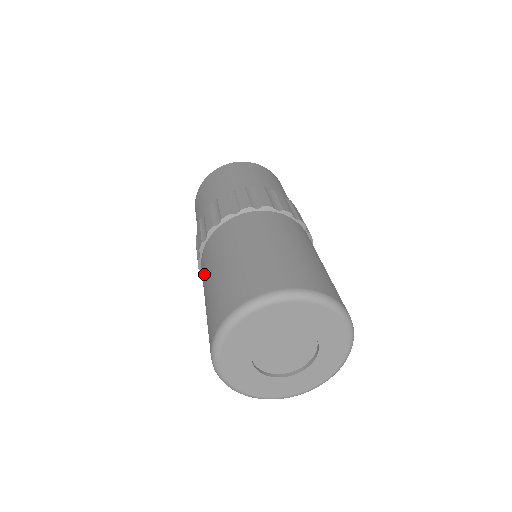
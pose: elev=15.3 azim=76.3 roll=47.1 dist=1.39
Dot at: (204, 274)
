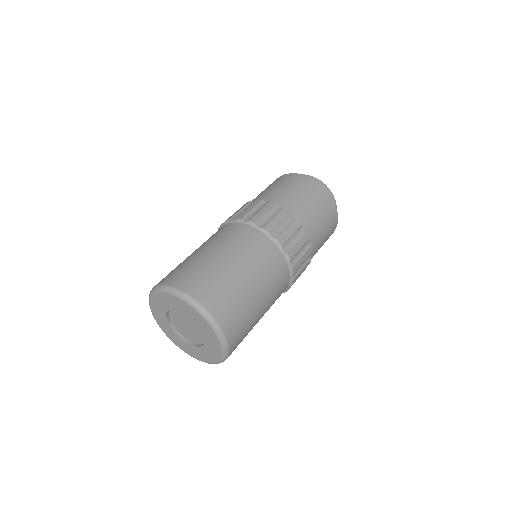
Dot at: occluded
